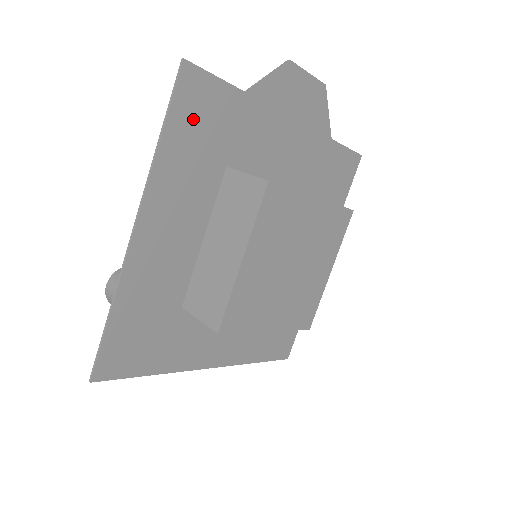
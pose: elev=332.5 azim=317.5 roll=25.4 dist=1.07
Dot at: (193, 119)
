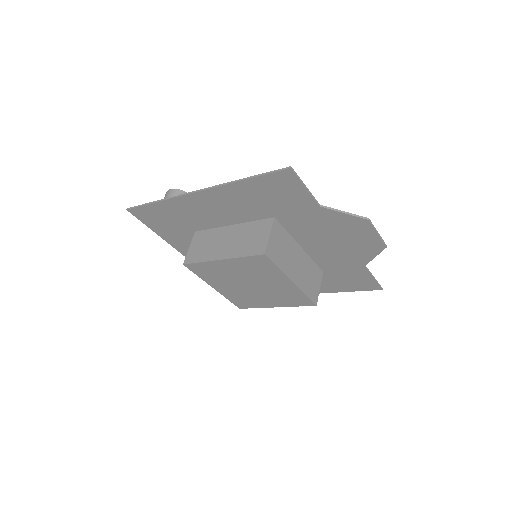
Dot at: (272, 189)
